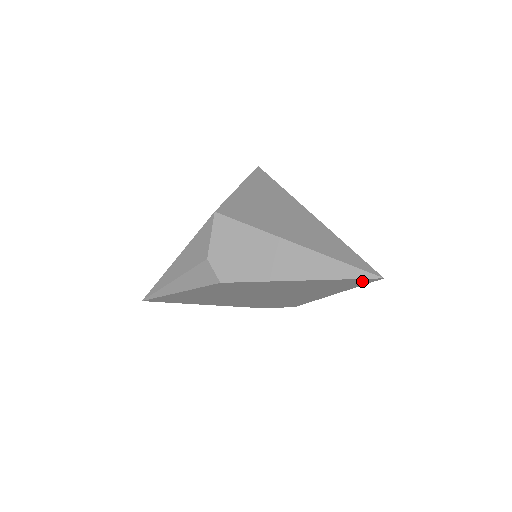
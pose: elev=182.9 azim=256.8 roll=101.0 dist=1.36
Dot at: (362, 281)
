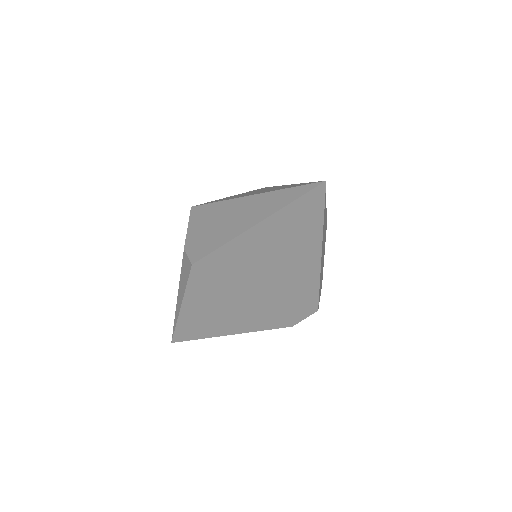
Dot at: (313, 201)
